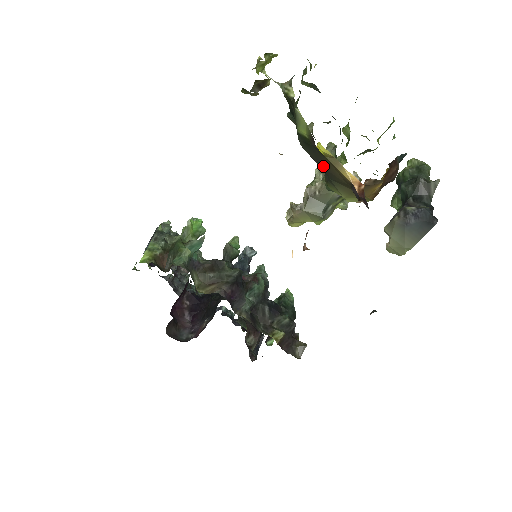
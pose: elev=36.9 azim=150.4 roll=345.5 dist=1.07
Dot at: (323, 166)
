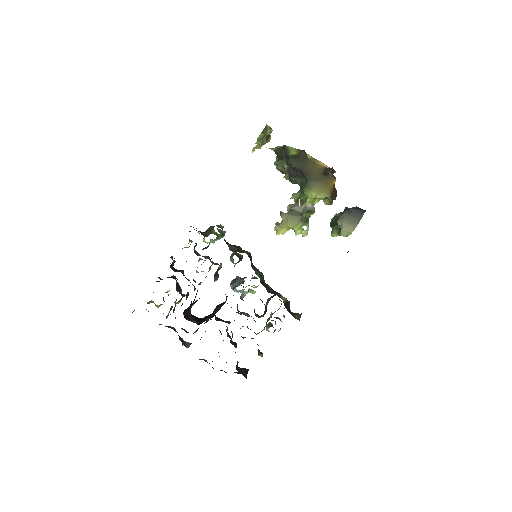
Dot at: (305, 169)
